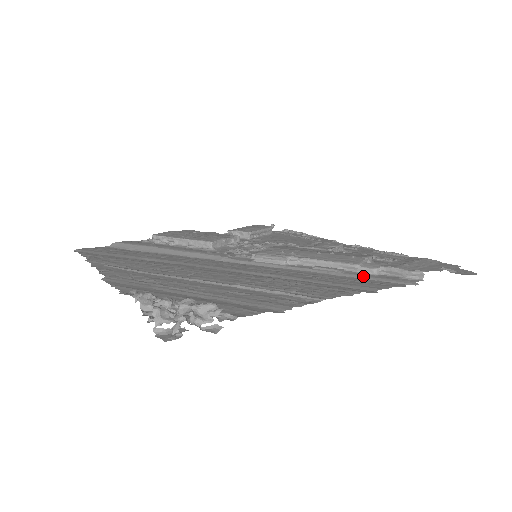
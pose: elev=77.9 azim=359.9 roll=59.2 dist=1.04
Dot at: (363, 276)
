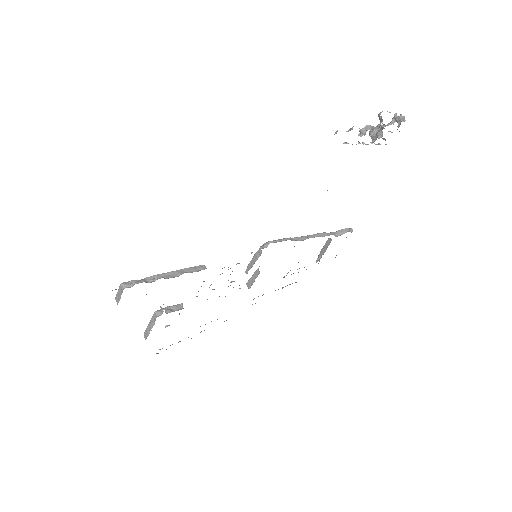
Dot at: occluded
